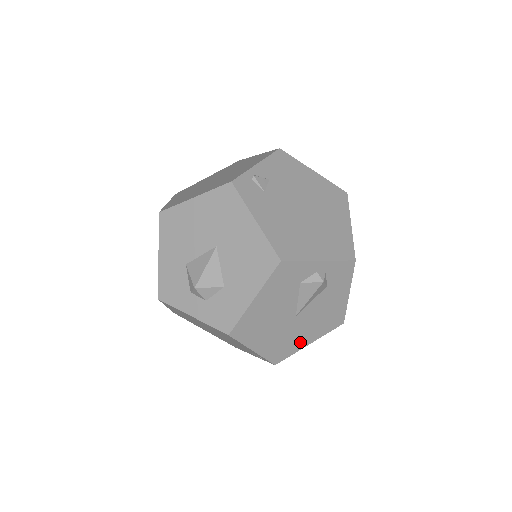
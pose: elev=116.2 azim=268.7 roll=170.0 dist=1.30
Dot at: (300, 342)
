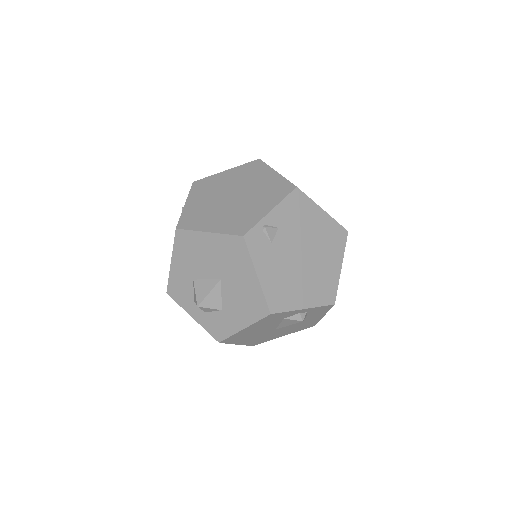
Dot at: (276, 336)
